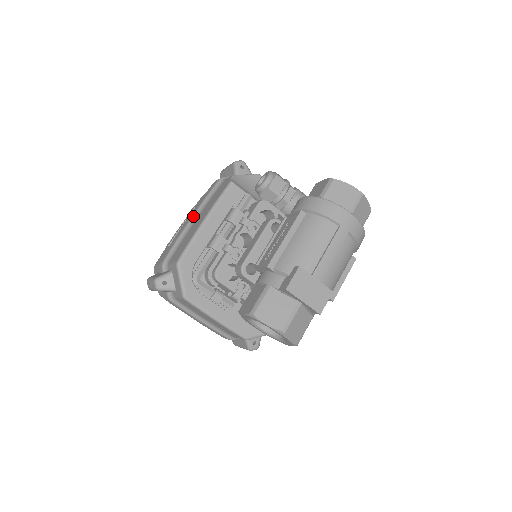
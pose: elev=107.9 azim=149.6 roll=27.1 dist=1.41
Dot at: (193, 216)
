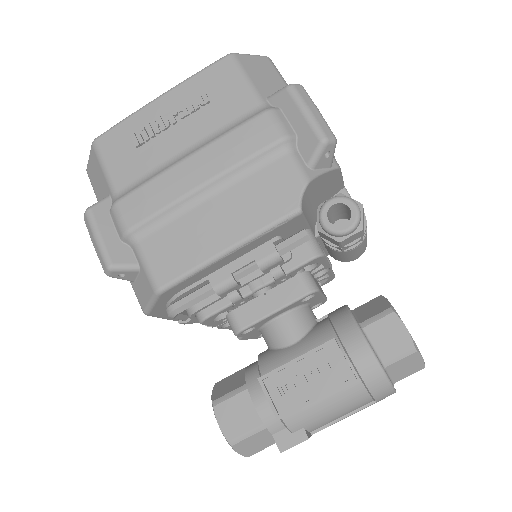
Dot at: (207, 185)
